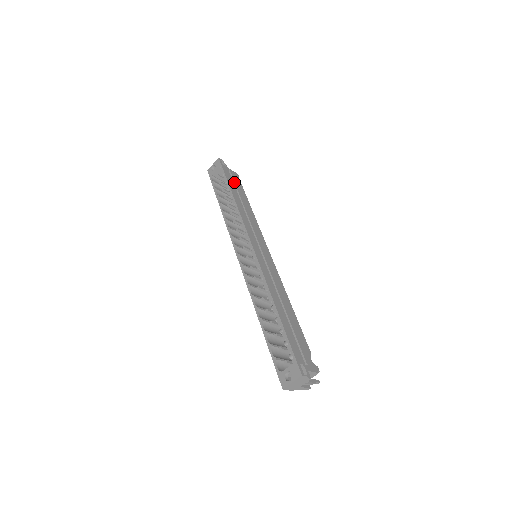
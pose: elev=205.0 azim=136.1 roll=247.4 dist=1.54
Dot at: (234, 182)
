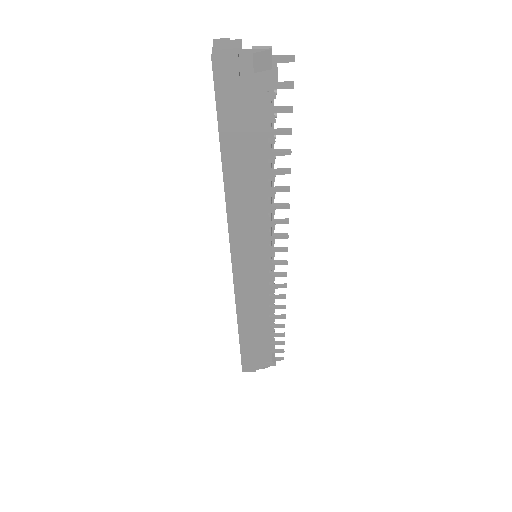
Dot at: occluded
